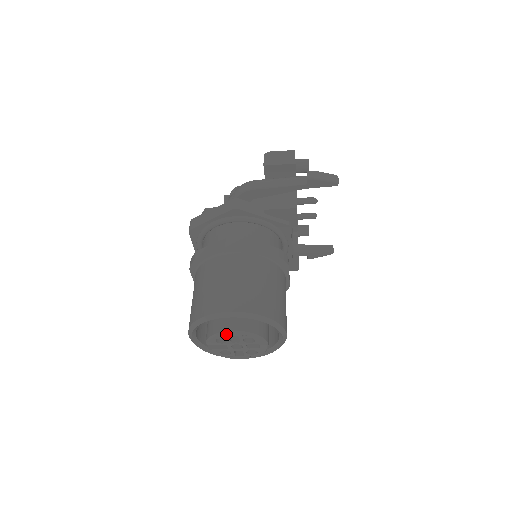
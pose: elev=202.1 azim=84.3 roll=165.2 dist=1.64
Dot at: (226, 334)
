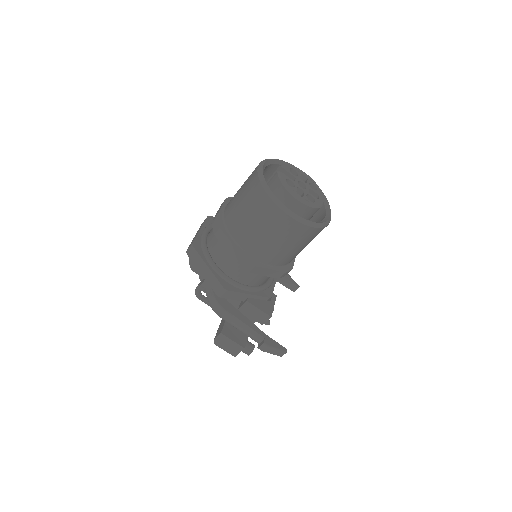
Dot at: (300, 170)
